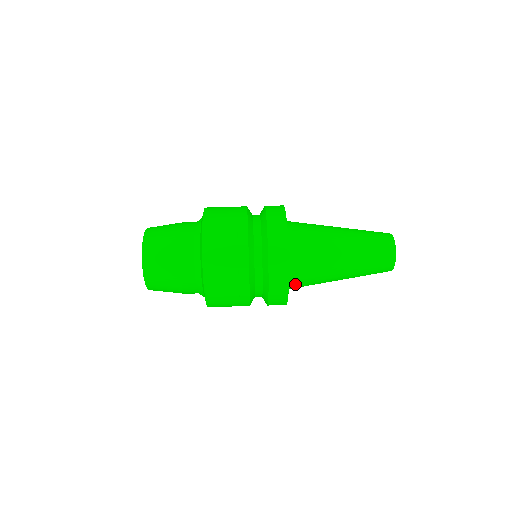
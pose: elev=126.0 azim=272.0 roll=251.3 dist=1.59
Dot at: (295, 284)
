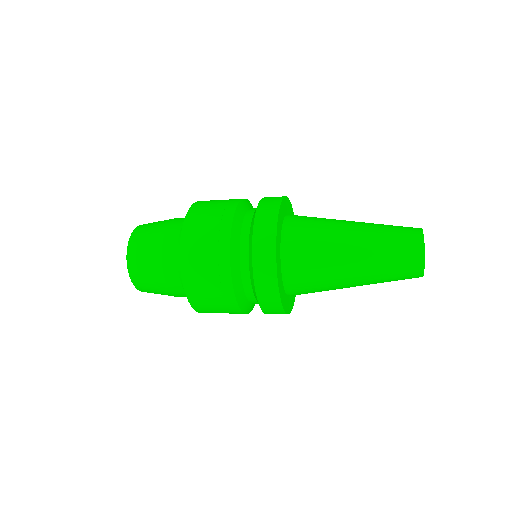
Dot at: (293, 222)
